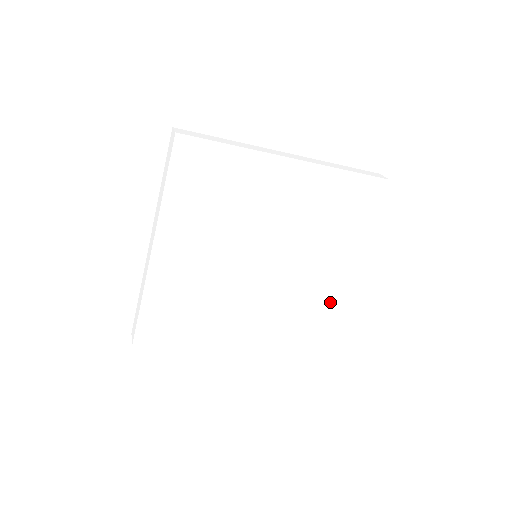
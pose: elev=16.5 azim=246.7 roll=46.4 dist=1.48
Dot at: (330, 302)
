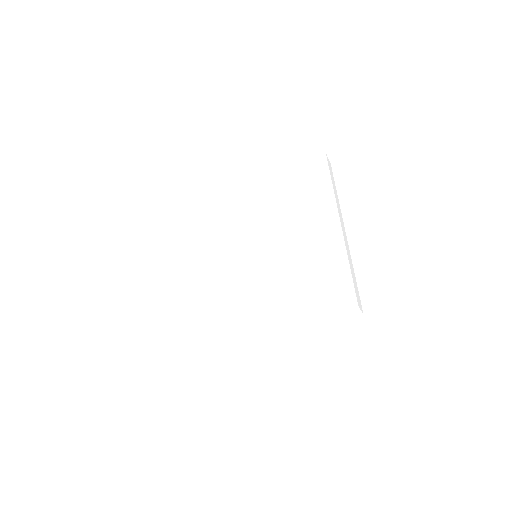
Dot at: (336, 251)
